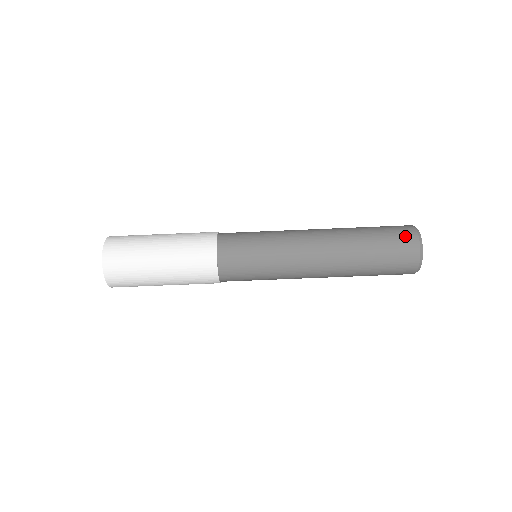
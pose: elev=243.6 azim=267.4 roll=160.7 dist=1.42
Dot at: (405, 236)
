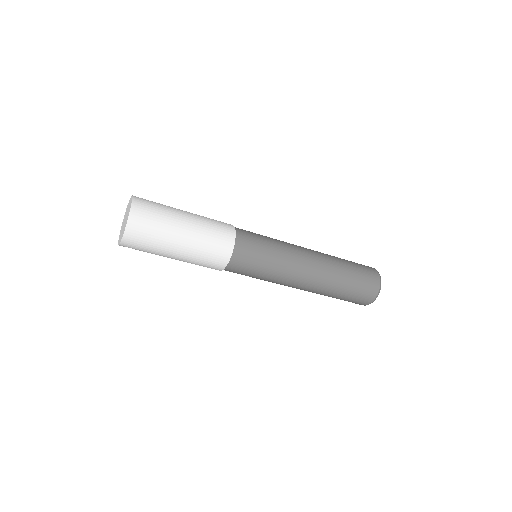
Dot at: (371, 287)
